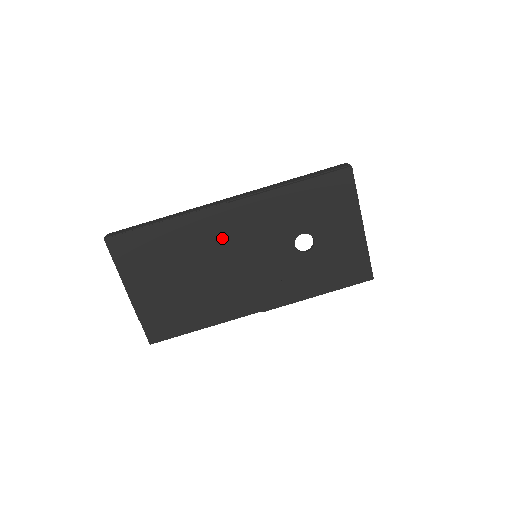
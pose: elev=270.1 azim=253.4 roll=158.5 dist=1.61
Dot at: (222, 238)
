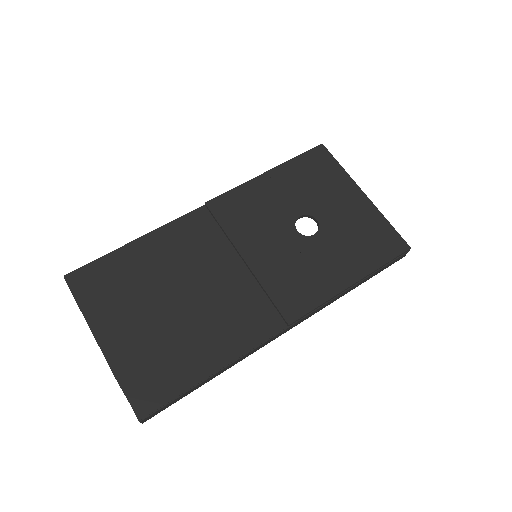
Dot at: (209, 244)
